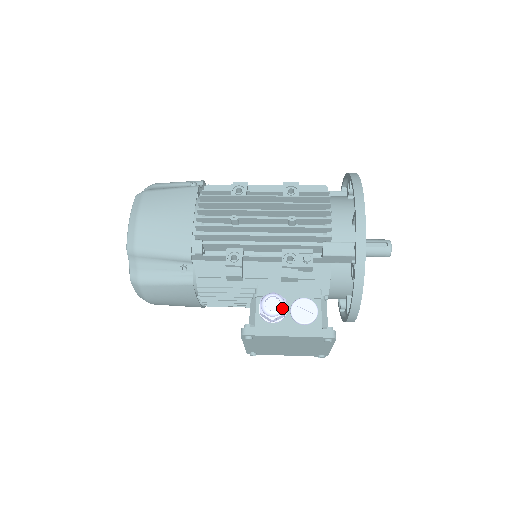
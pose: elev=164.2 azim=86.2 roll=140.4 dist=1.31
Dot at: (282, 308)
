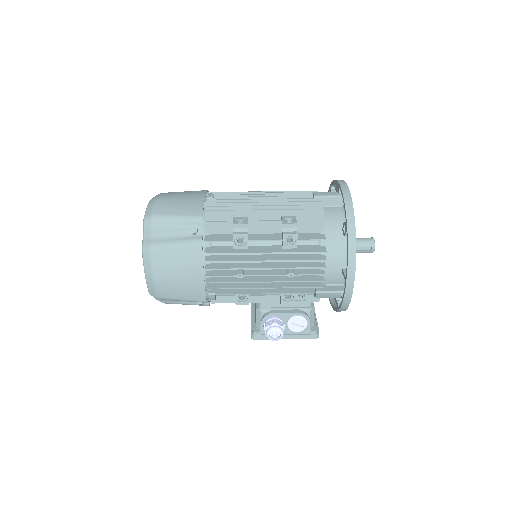
Dot at: occluded
